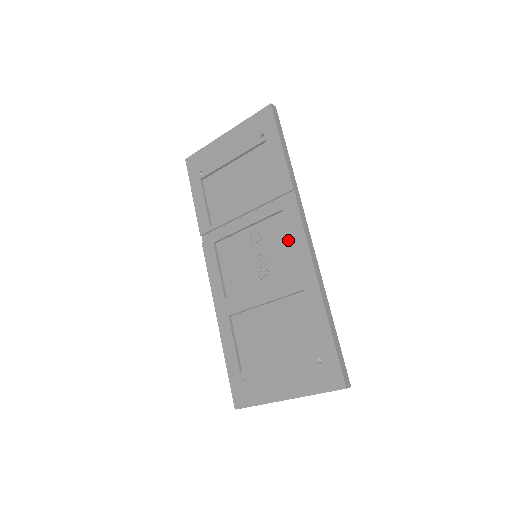
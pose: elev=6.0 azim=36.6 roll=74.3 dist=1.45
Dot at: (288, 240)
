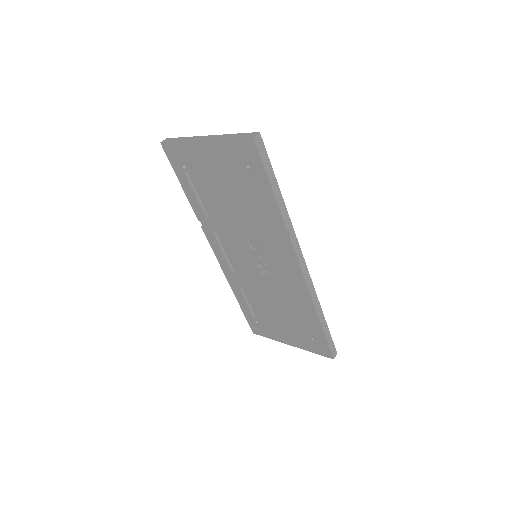
Dot at: (285, 261)
